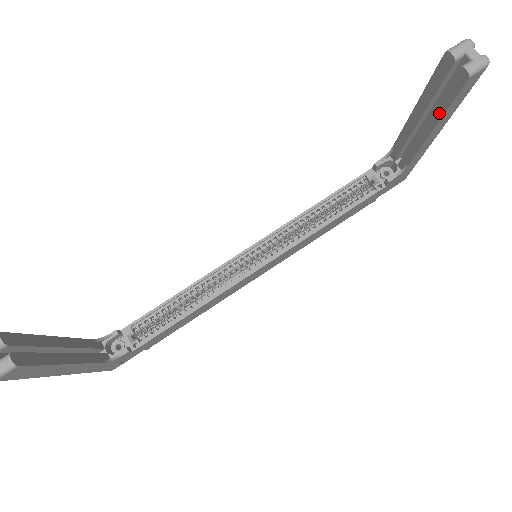
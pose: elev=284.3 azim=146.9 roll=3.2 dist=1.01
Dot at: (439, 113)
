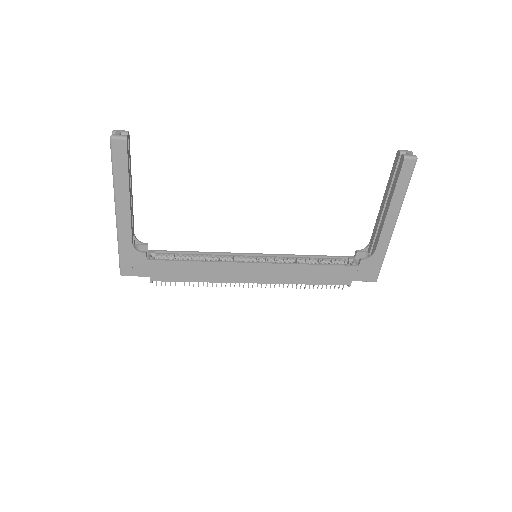
Dot at: (392, 192)
